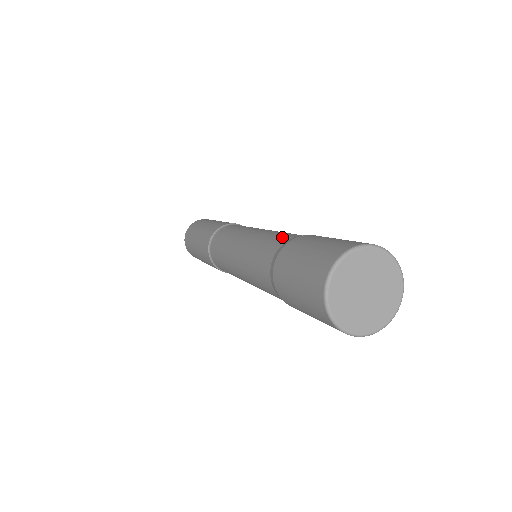
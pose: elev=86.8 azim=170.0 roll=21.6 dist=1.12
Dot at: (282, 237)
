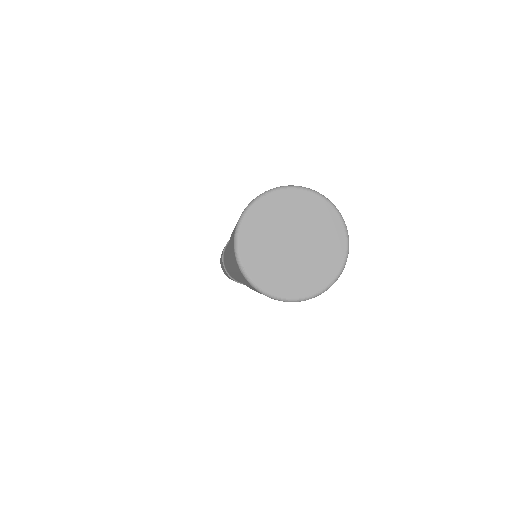
Dot at: occluded
